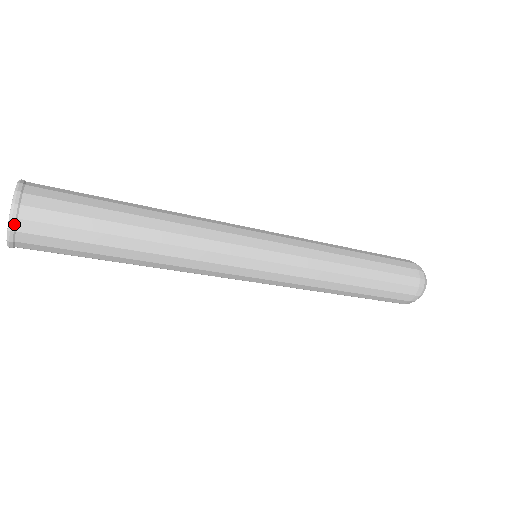
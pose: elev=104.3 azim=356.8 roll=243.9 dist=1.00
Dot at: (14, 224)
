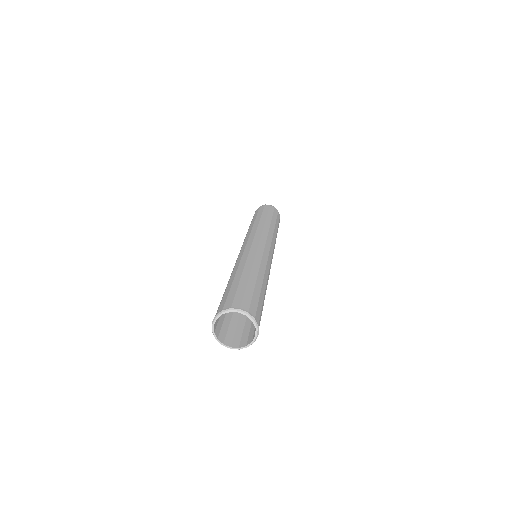
Dot at: (252, 343)
